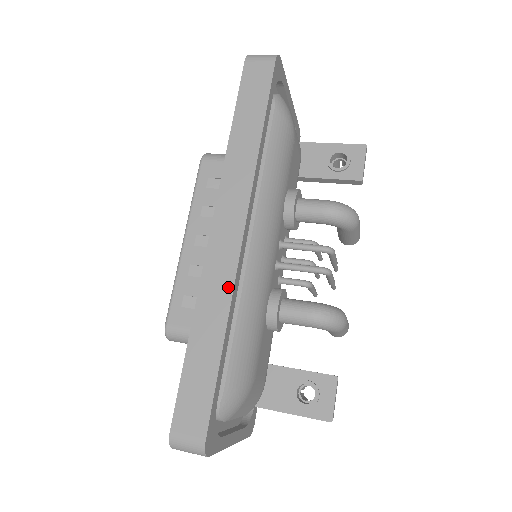
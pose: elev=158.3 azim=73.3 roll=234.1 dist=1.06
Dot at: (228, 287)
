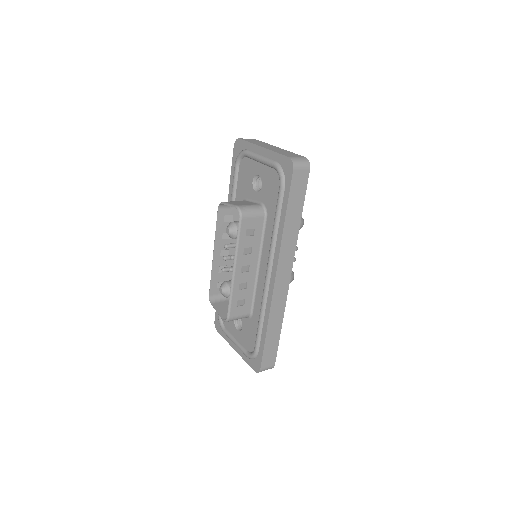
Dot at: (284, 304)
